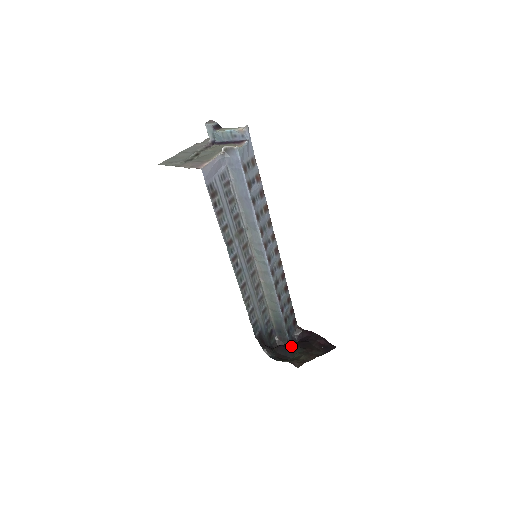
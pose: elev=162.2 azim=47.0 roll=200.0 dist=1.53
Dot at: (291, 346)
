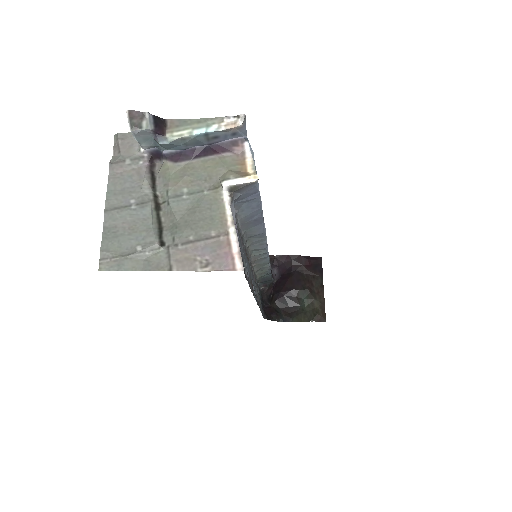
Dot at: (290, 293)
